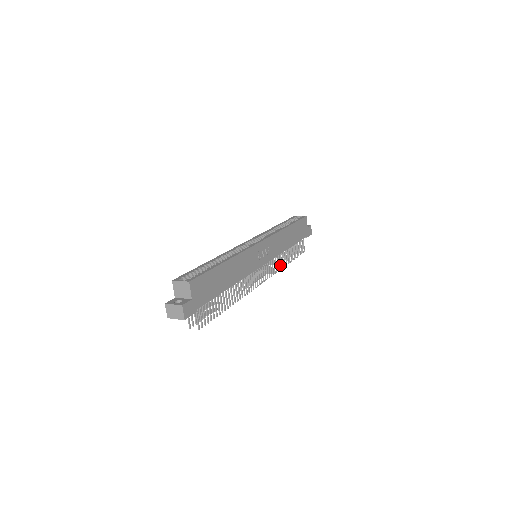
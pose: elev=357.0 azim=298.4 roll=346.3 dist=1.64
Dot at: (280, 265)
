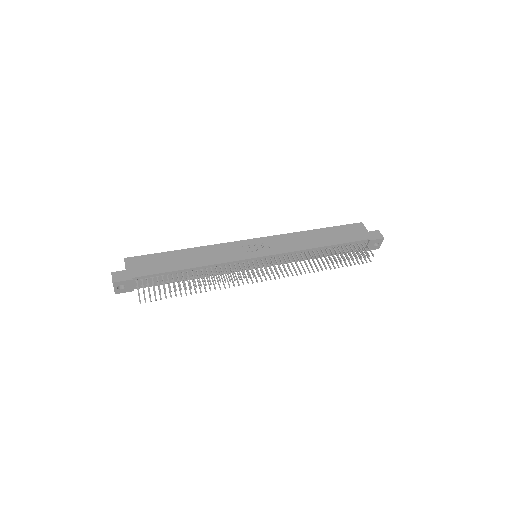
Dot at: (306, 263)
